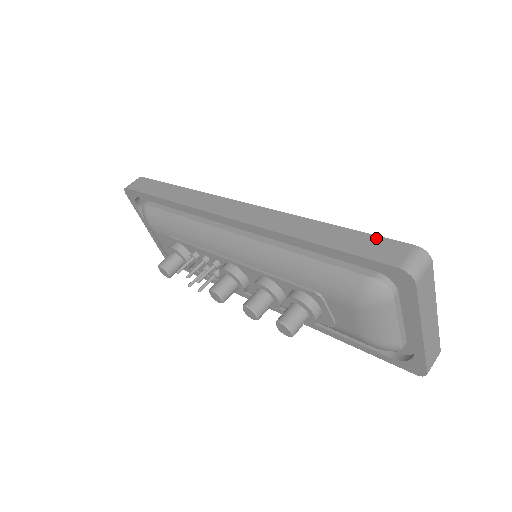
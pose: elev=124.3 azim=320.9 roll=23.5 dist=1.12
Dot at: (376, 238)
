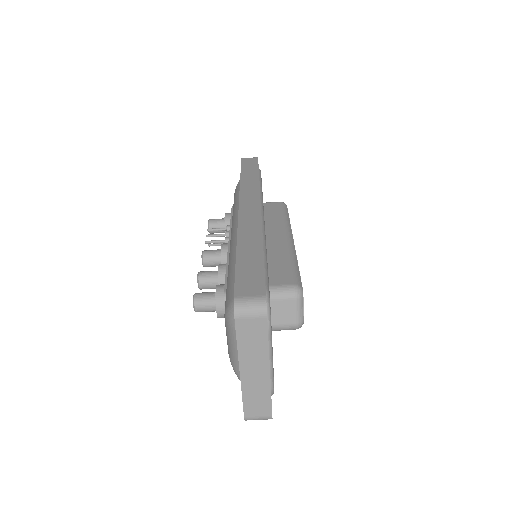
Dot at: (261, 275)
